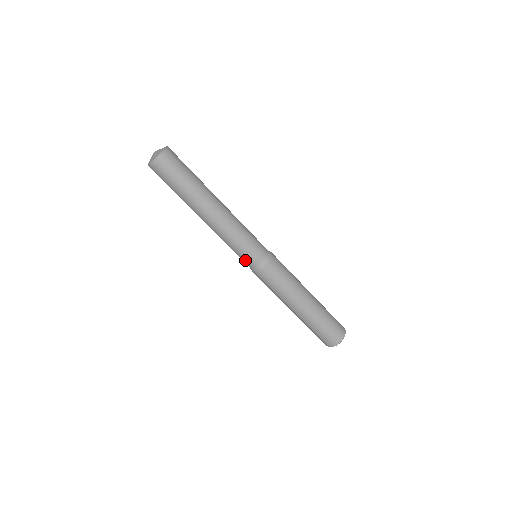
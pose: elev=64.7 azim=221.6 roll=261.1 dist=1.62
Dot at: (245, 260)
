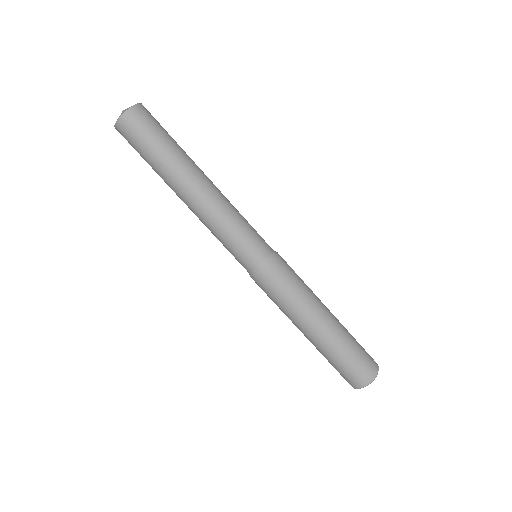
Dot at: (243, 258)
